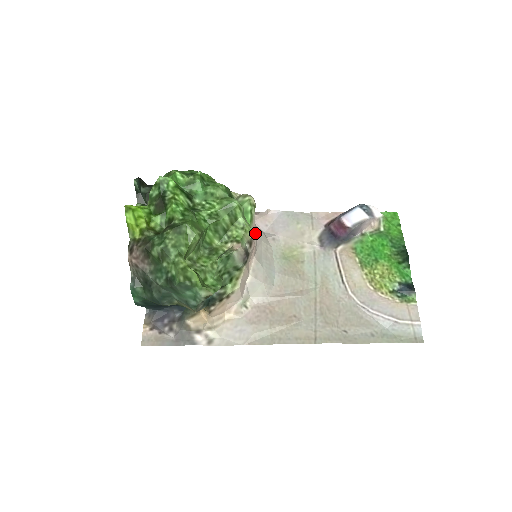
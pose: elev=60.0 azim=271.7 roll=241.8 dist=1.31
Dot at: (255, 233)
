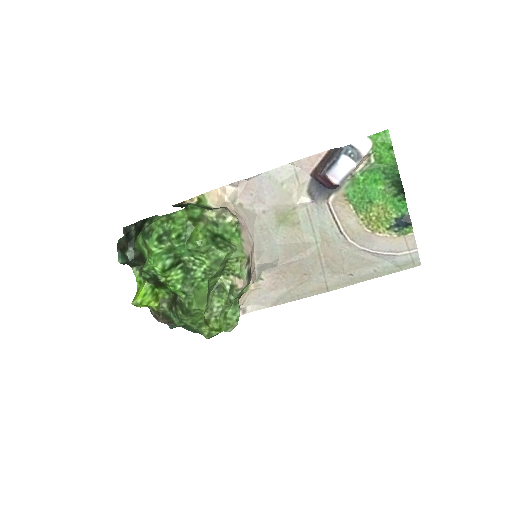
Dot at: (246, 231)
